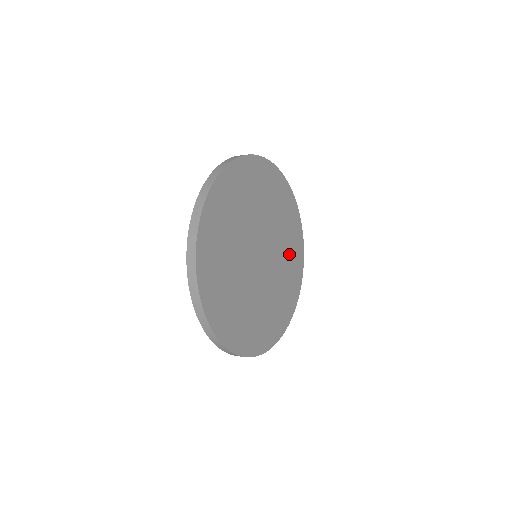
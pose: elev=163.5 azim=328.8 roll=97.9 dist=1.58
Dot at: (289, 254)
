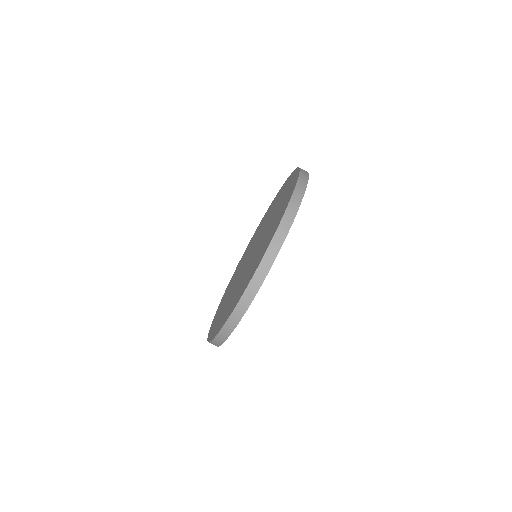
Dot at: occluded
